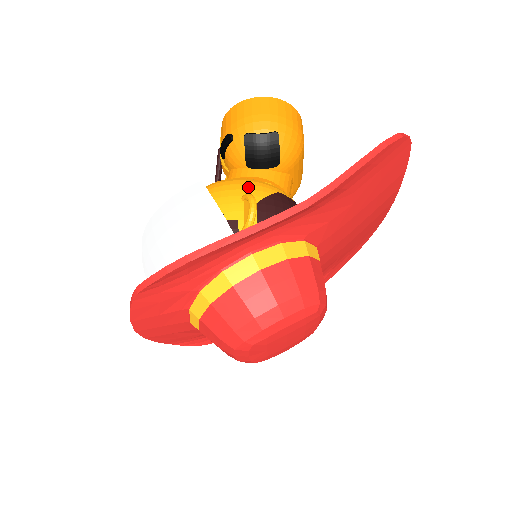
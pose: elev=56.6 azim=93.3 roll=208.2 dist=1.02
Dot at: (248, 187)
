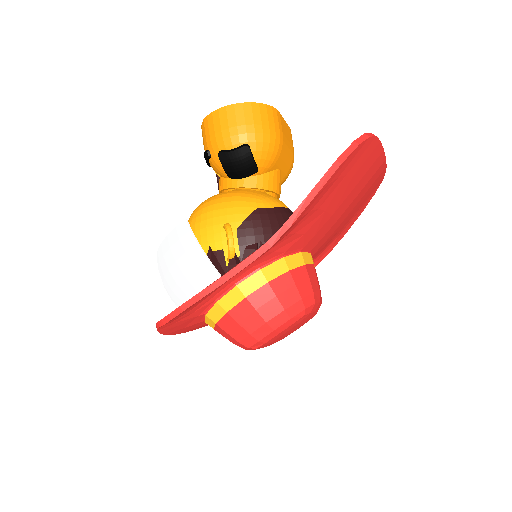
Dot at: (228, 212)
